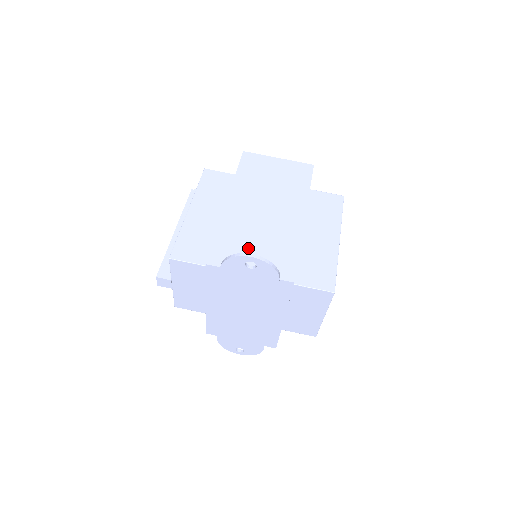
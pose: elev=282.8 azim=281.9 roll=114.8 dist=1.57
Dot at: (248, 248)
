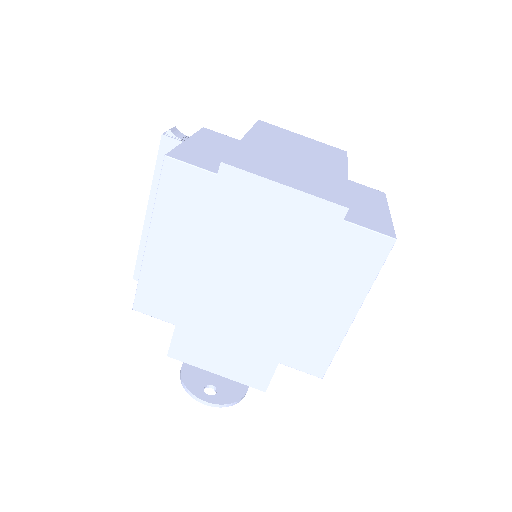
Dot at: (216, 345)
